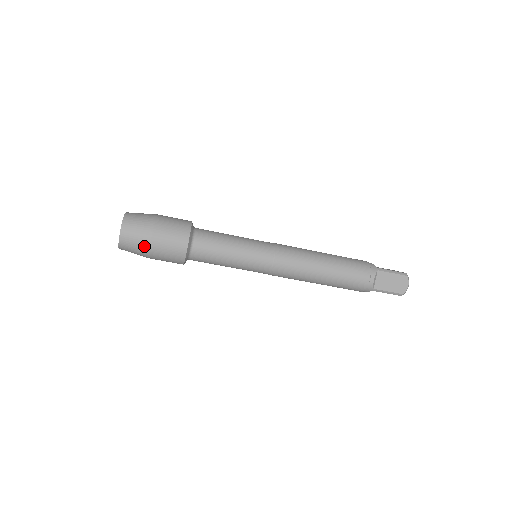
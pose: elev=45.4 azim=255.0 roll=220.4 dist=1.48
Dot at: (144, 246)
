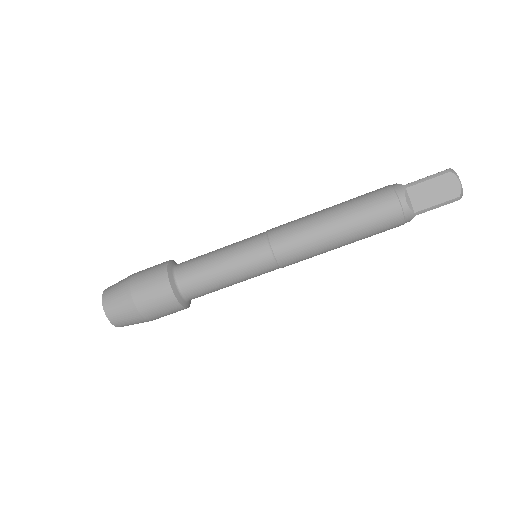
Dot at: (133, 314)
